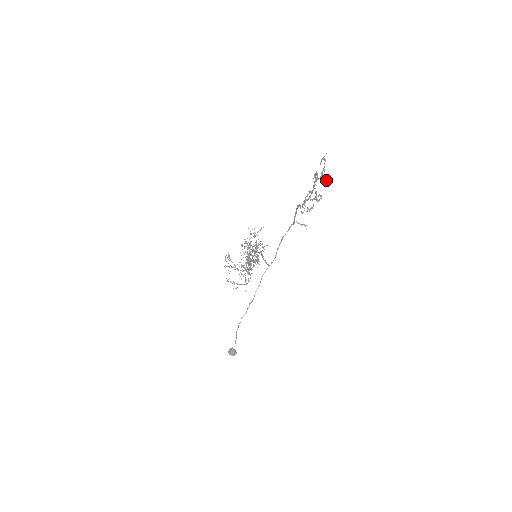
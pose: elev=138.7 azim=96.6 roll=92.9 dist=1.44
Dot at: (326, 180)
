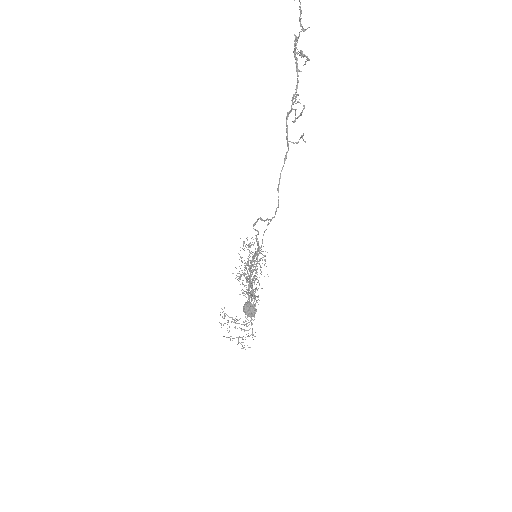
Dot at: (307, 28)
